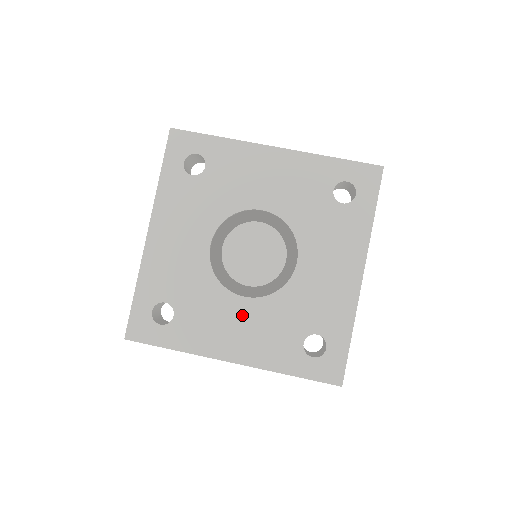
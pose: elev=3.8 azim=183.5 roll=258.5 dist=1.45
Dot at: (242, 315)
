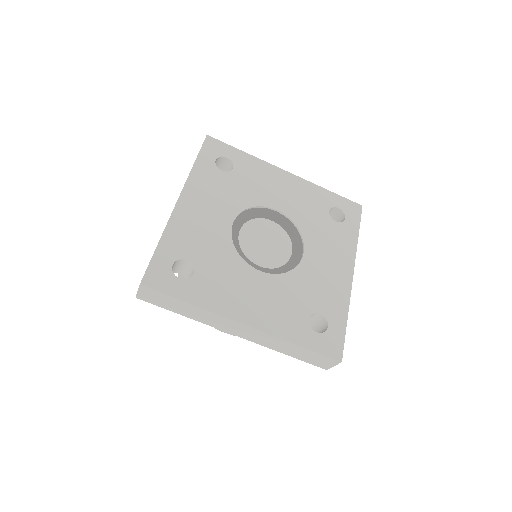
Dot at: (257, 285)
